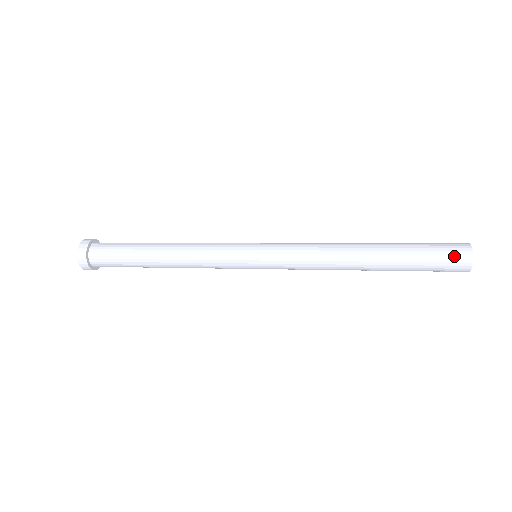
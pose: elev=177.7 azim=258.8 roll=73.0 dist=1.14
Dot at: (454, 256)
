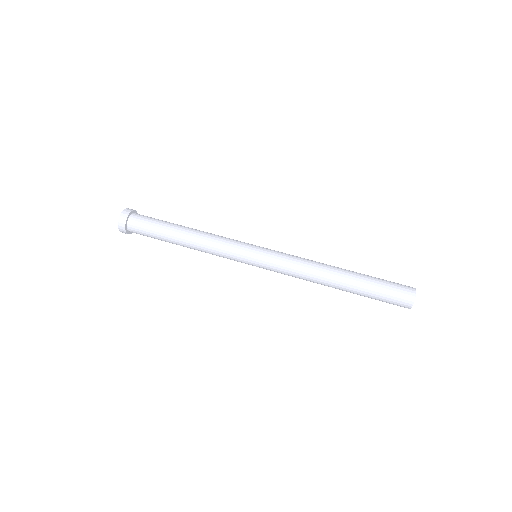
Dot at: (398, 304)
